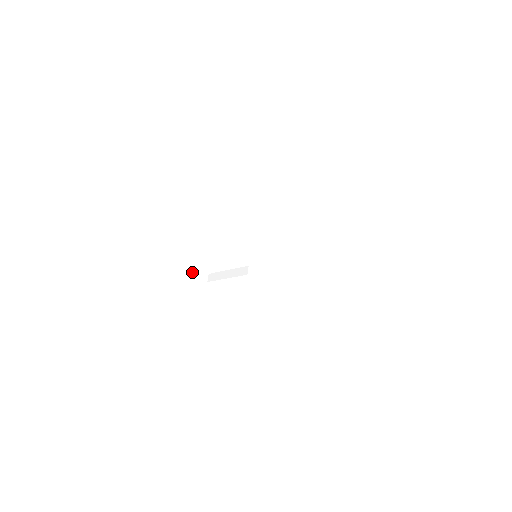
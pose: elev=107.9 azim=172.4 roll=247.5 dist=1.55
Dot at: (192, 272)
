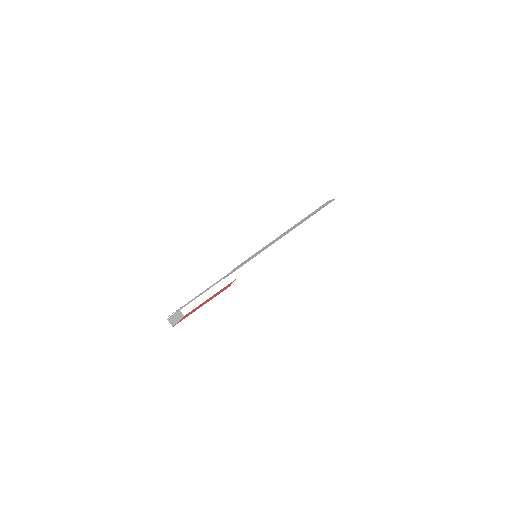
Dot at: (176, 317)
